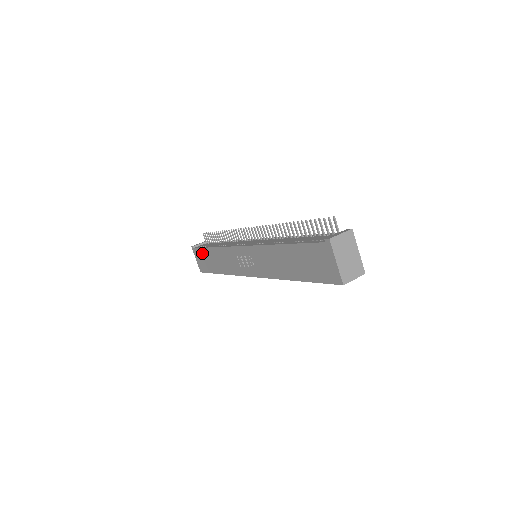
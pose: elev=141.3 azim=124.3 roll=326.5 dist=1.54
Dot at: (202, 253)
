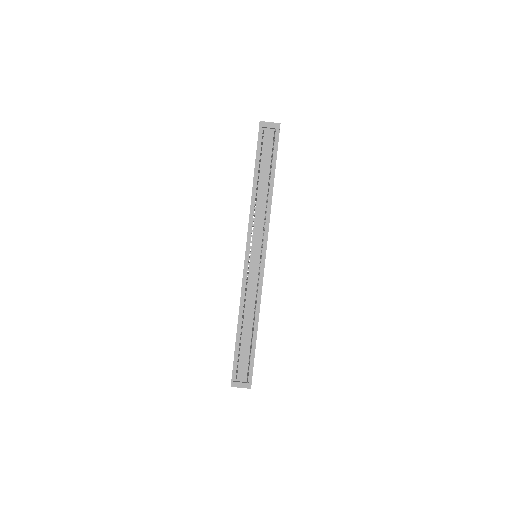
Dot at: occluded
